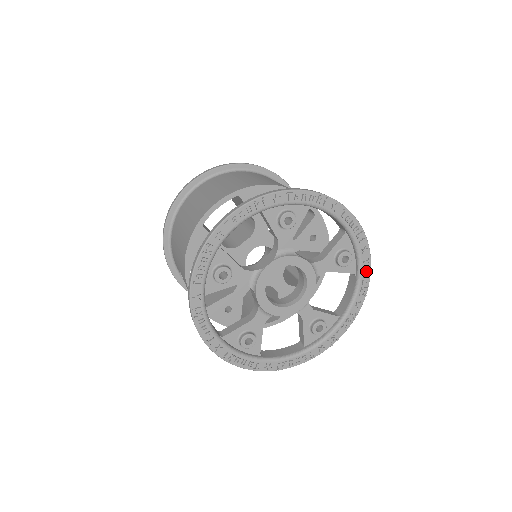
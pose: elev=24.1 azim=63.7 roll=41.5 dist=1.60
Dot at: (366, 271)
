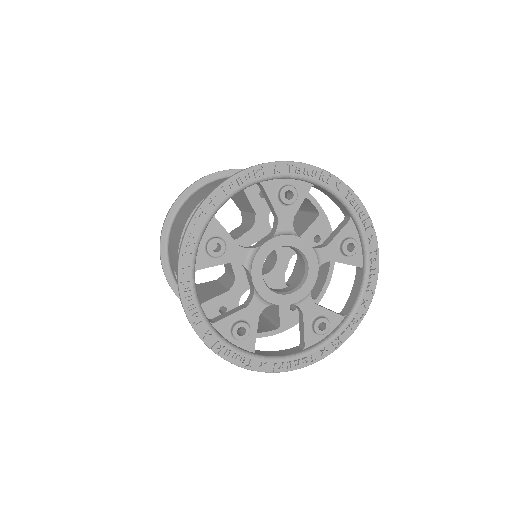
Dot at: (374, 264)
